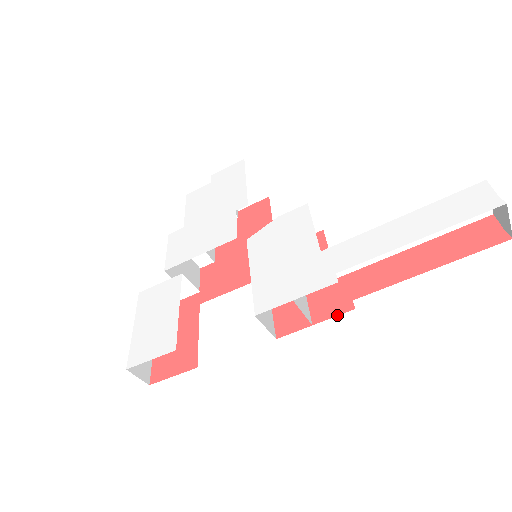
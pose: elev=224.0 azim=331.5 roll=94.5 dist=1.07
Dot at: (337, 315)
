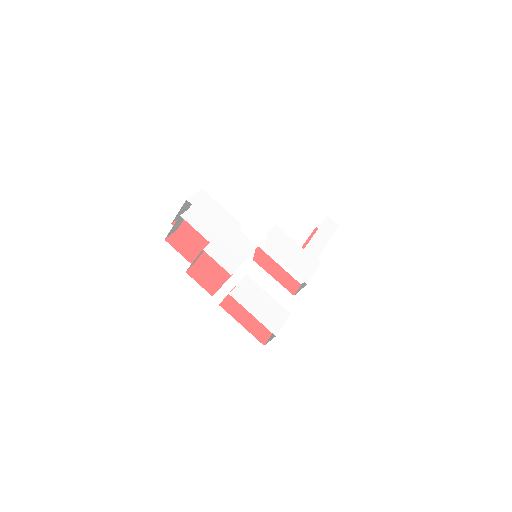
Dot at: occluded
